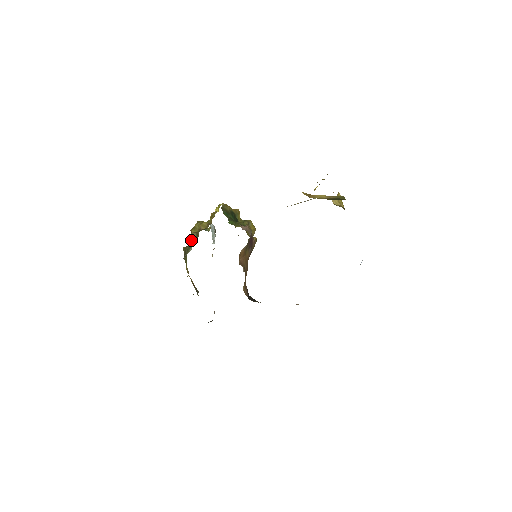
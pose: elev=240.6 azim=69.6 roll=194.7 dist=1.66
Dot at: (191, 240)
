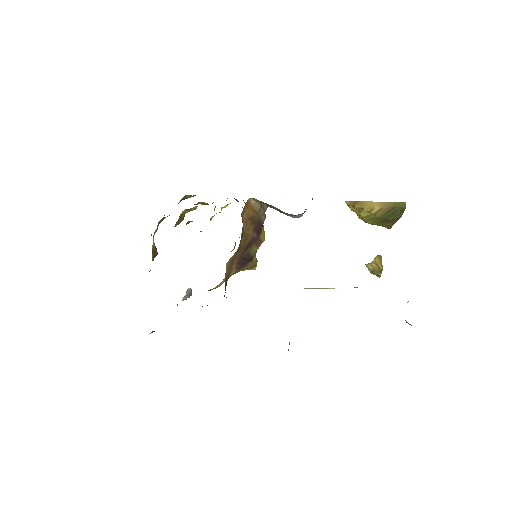
Dot at: occluded
